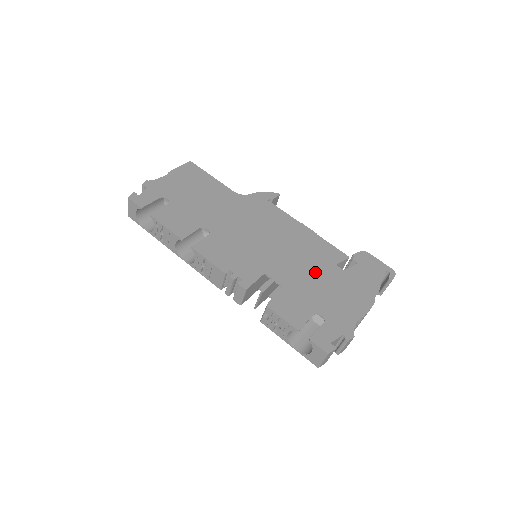
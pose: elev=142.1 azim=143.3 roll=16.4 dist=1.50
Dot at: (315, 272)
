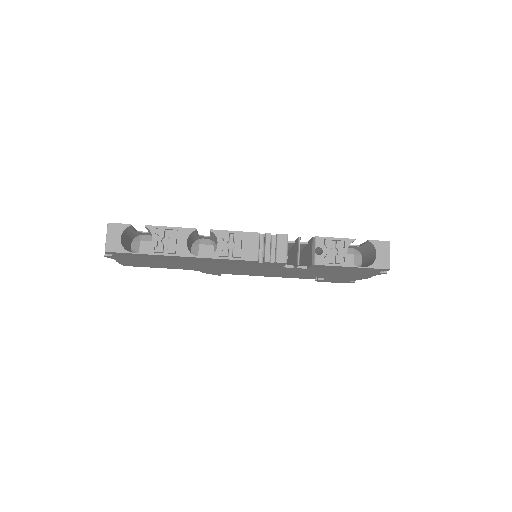
Dot at: occluded
